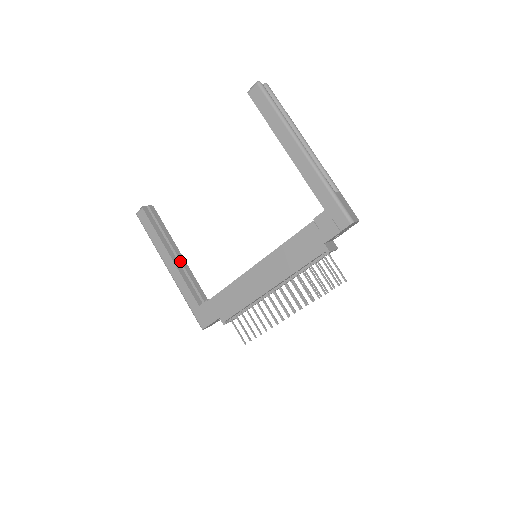
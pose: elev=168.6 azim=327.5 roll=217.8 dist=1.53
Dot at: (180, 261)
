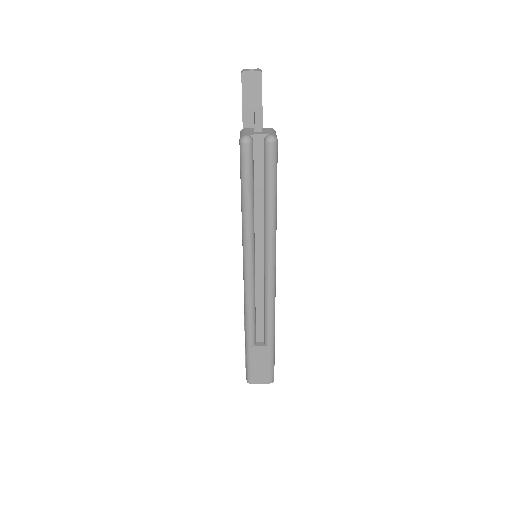
Dot at: occluded
